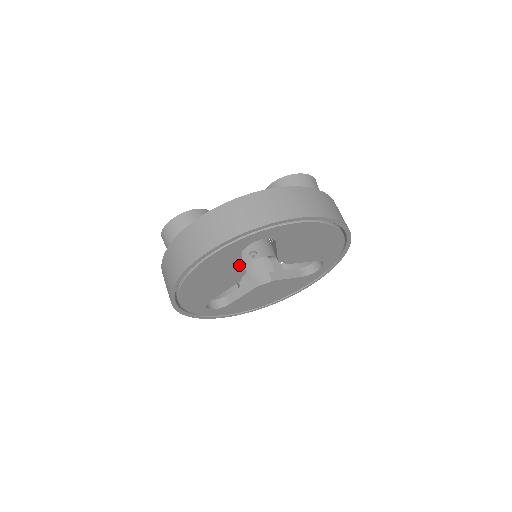
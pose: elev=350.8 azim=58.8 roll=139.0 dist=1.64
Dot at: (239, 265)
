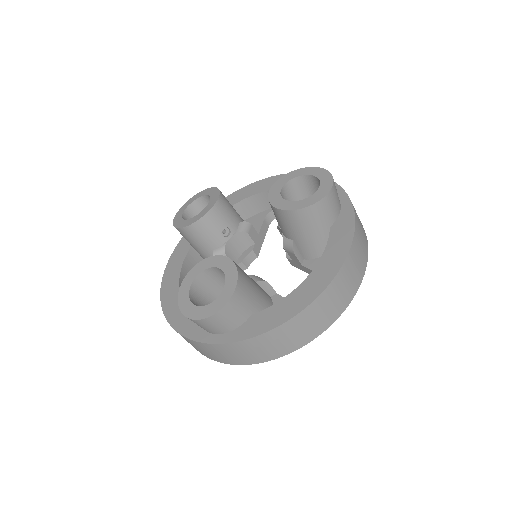
Dot at: occluded
